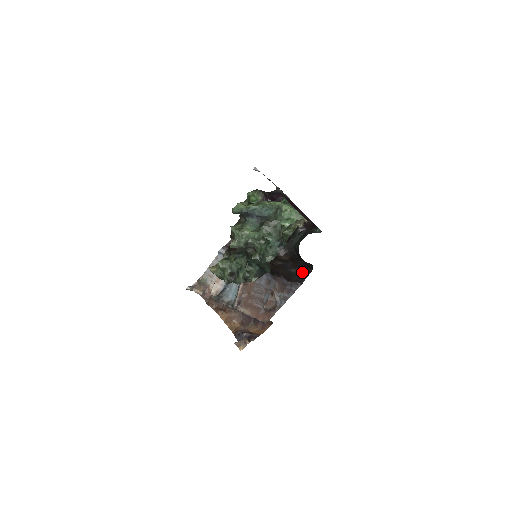
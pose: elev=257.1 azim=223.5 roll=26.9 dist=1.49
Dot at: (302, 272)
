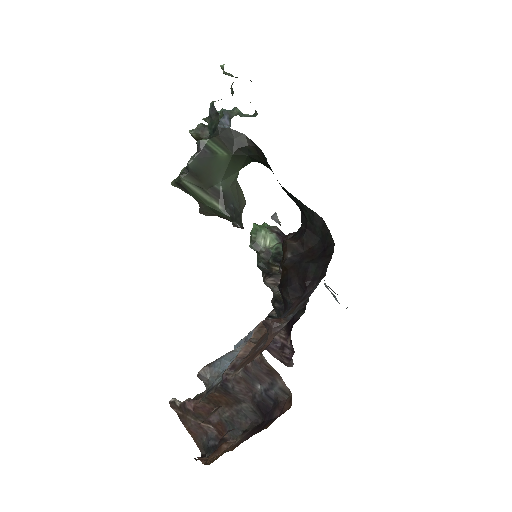
Dot at: (322, 259)
